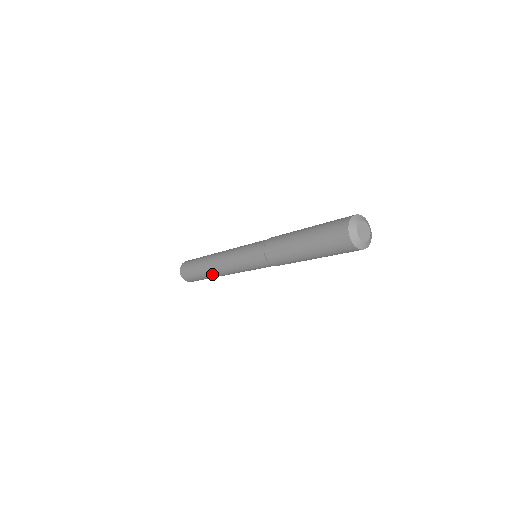
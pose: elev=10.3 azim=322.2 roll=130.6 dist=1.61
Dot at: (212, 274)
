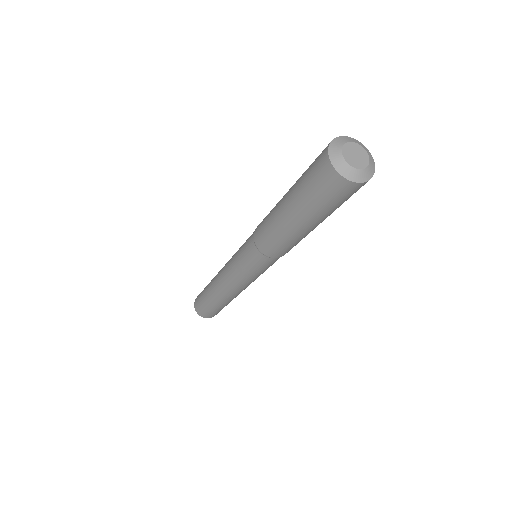
Dot at: (213, 285)
